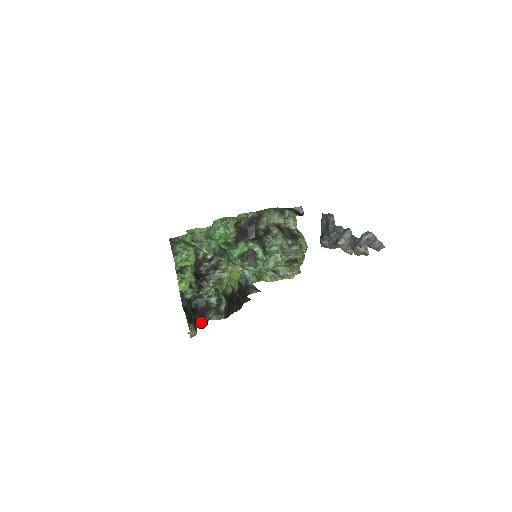
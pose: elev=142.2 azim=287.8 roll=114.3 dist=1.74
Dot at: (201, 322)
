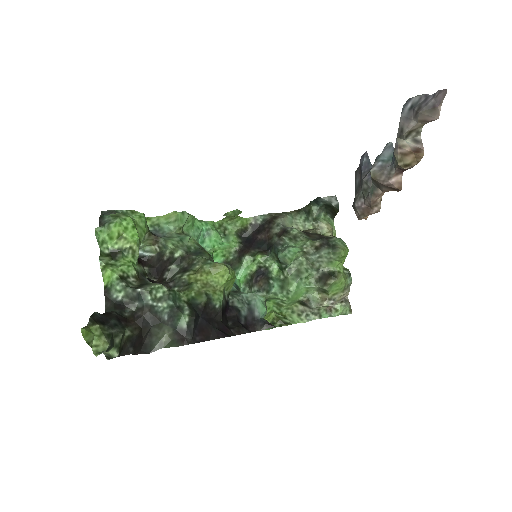
Dot at: (145, 350)
